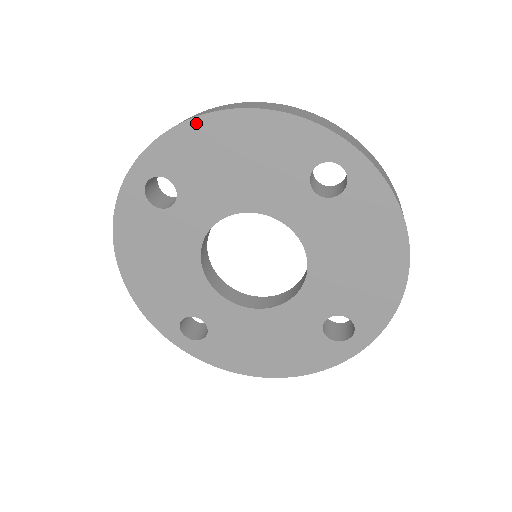
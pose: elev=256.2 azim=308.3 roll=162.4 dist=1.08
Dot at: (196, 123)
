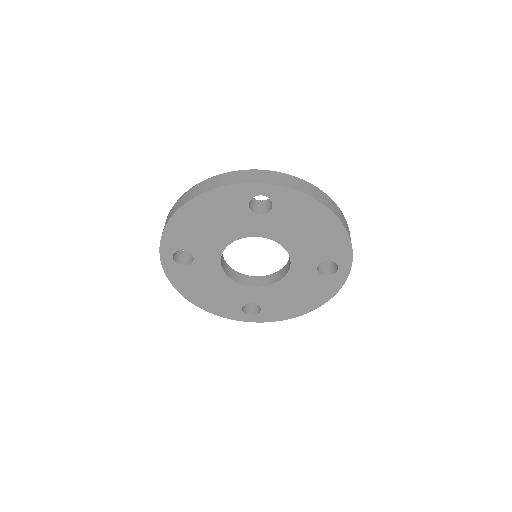
Dot at: (174, 219)
